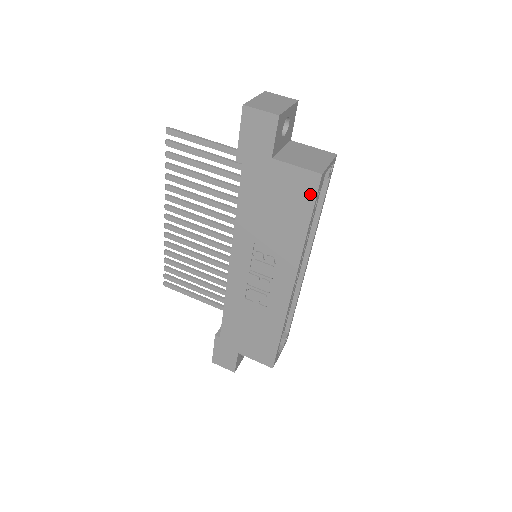
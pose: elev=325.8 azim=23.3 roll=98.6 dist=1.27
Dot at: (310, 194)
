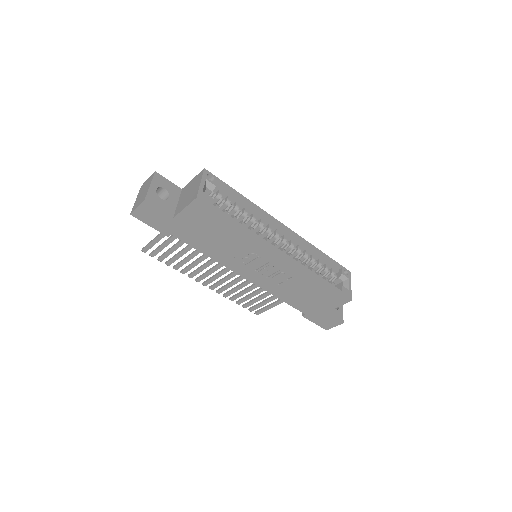
Dot at: (209, 211)
